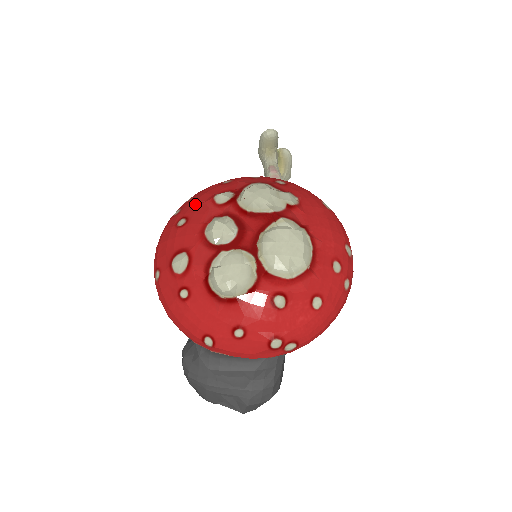
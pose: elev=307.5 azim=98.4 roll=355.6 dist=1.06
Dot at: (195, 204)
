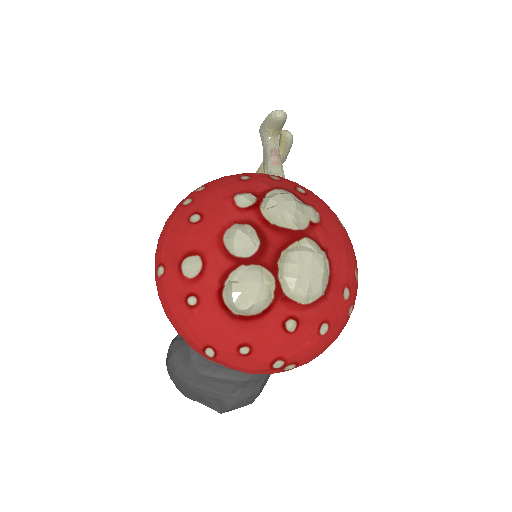
Dot at: (211, 199)
